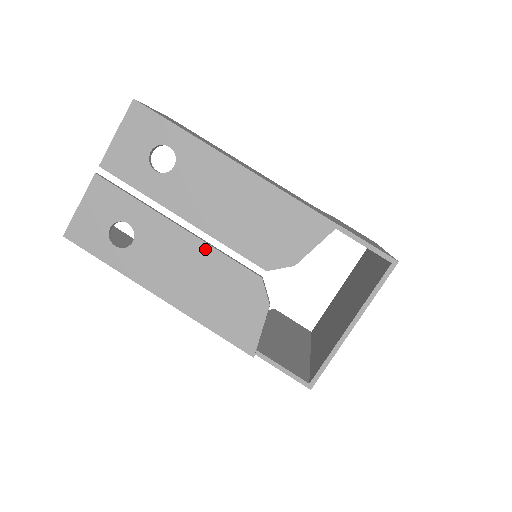
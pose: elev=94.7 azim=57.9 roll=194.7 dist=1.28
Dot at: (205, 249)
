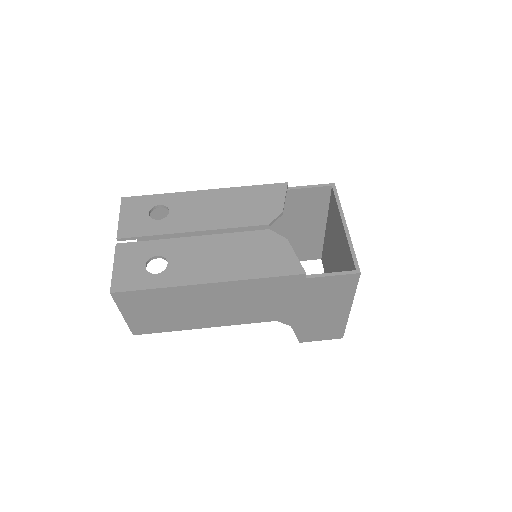
Dot at: (221, 237)
